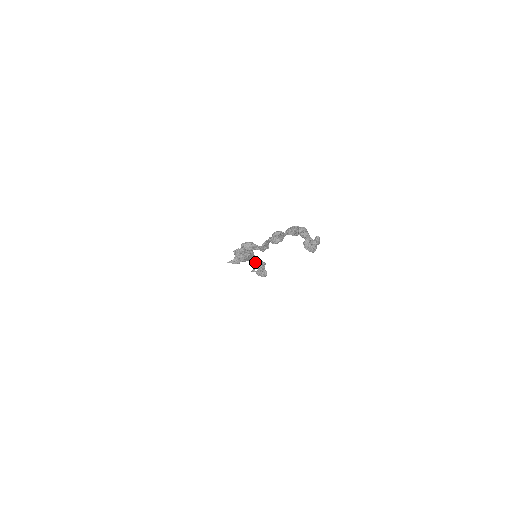
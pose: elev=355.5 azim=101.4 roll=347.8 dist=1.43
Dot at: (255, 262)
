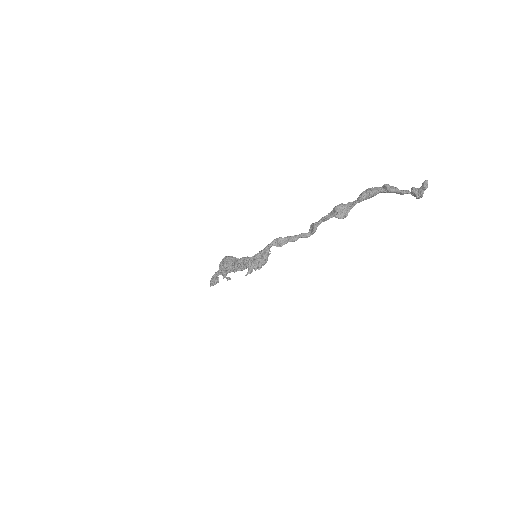
Dot at: occluded
